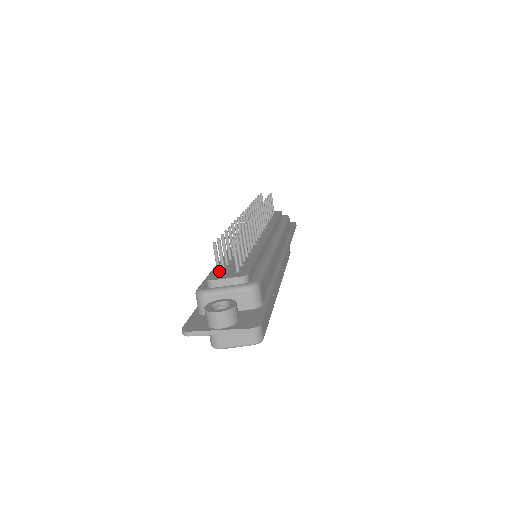
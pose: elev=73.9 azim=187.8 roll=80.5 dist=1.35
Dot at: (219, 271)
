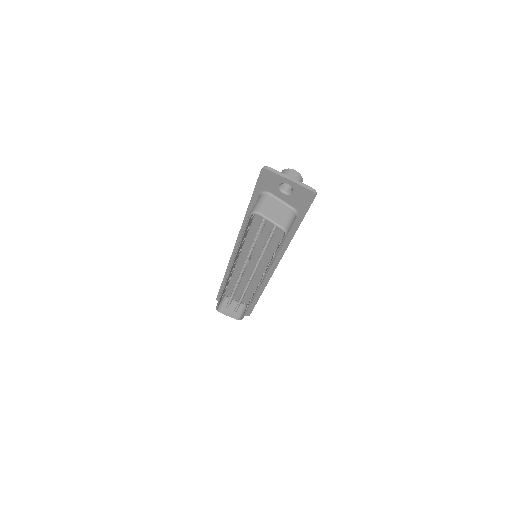
Dot at: occluded
